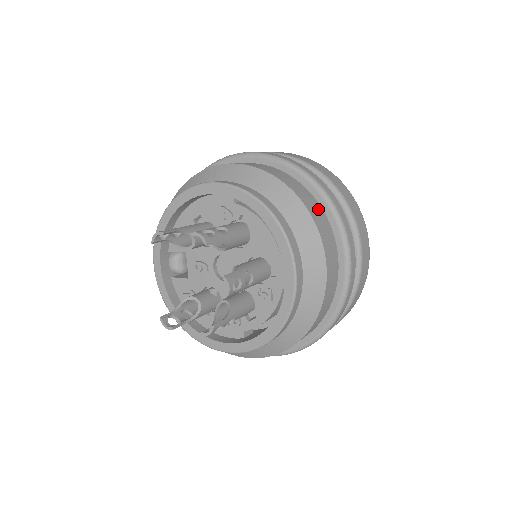
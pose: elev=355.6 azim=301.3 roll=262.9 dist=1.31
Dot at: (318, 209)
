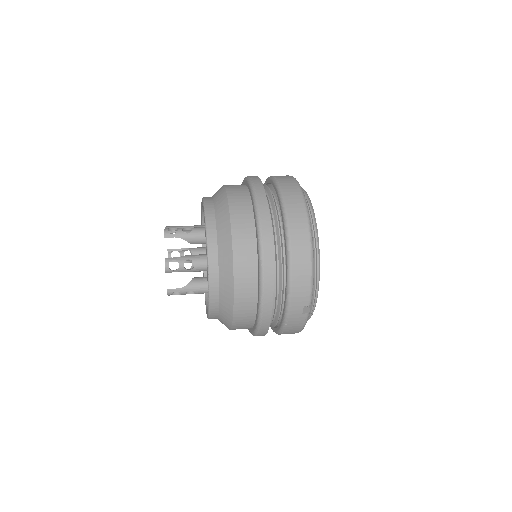
Dot at: occluded
